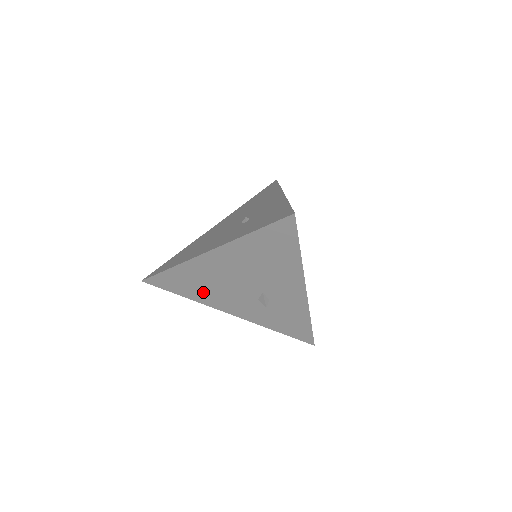
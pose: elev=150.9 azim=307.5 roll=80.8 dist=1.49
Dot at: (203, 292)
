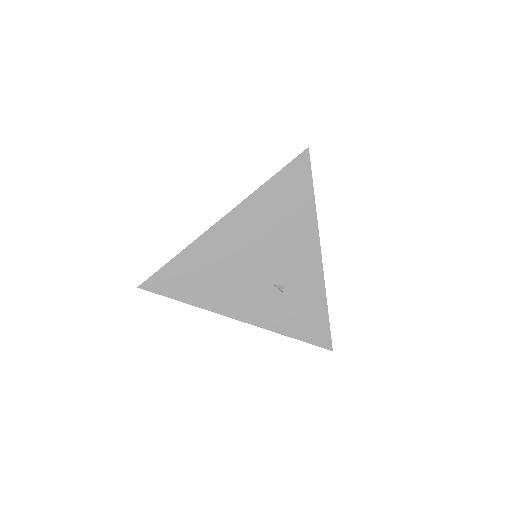
Dot at: occluded
